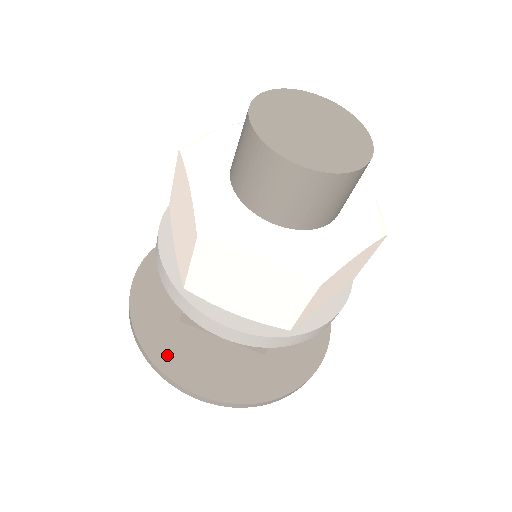
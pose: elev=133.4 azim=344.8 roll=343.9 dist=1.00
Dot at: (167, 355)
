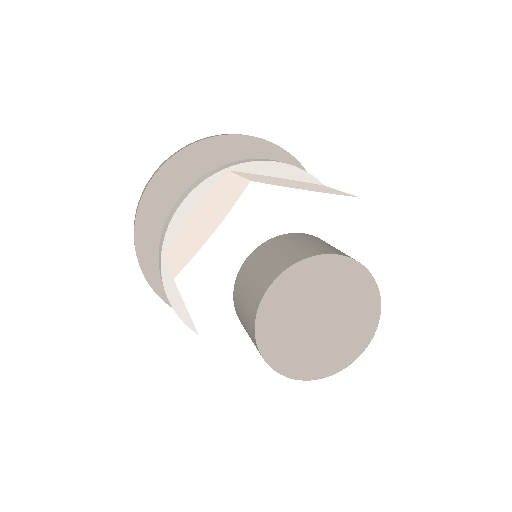
Dot at: occluded
